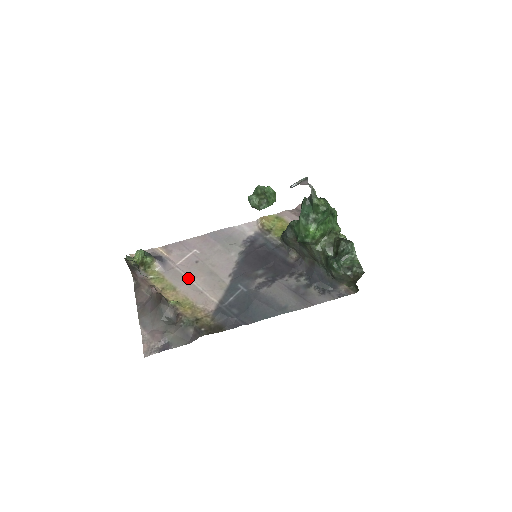
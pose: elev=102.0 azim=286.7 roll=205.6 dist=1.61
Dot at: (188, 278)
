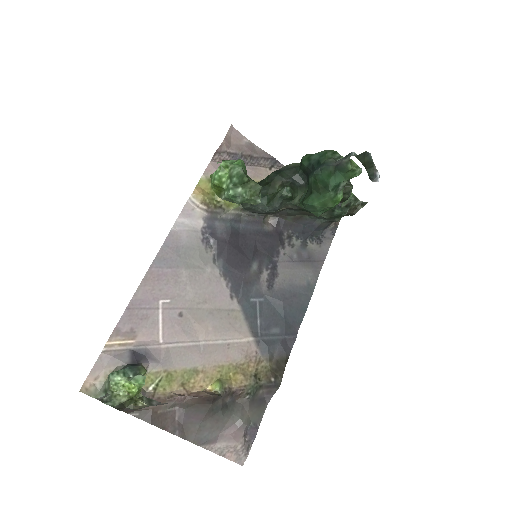
Dot at: (196, 344)
